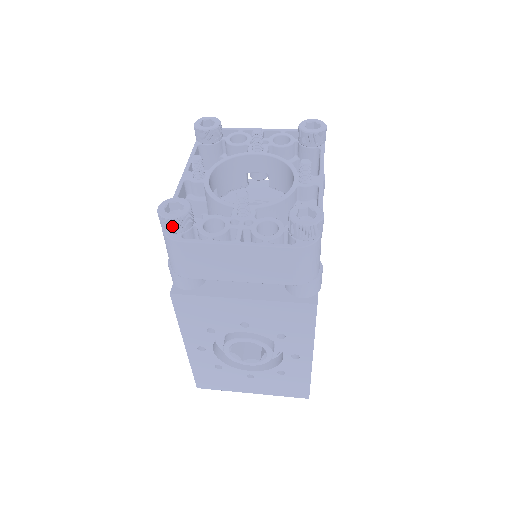
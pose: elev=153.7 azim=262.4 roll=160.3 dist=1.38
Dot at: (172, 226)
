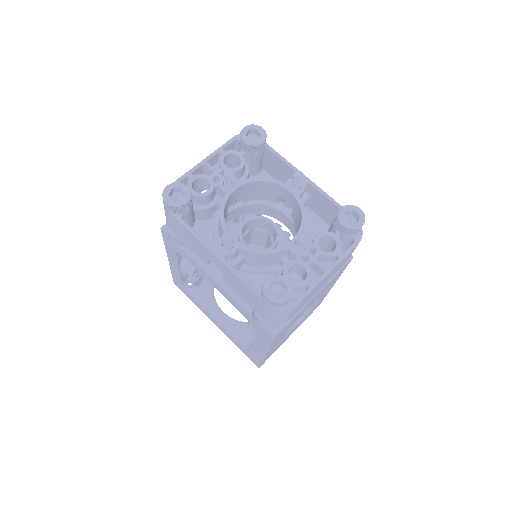
Dot at: (288, 301)
